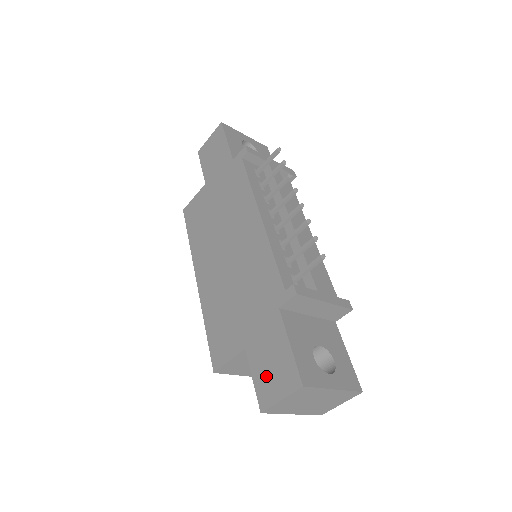
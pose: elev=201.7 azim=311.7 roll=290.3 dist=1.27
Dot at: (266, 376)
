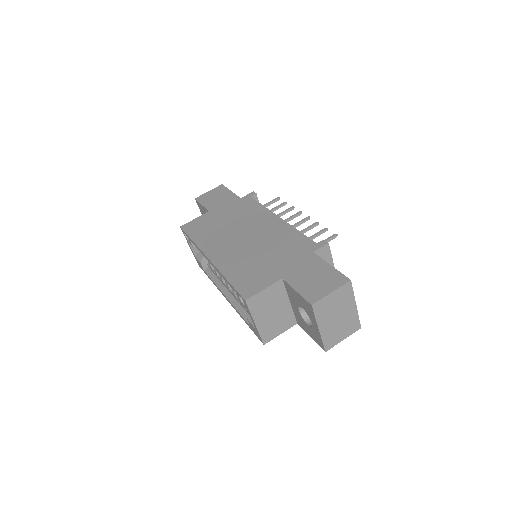
Dot at: (311, 285)
